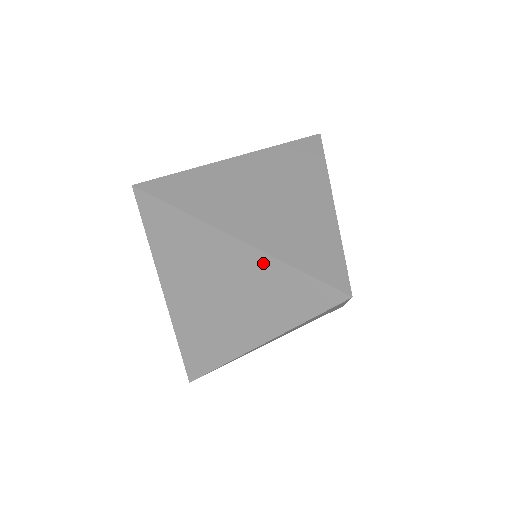
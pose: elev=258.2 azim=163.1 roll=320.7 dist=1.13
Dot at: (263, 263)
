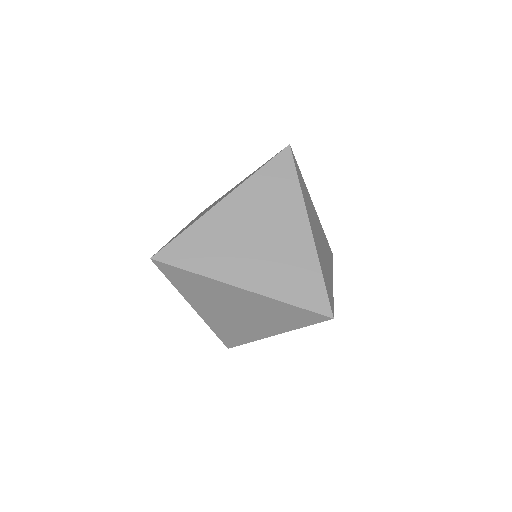
Dot at: (265, 301)
